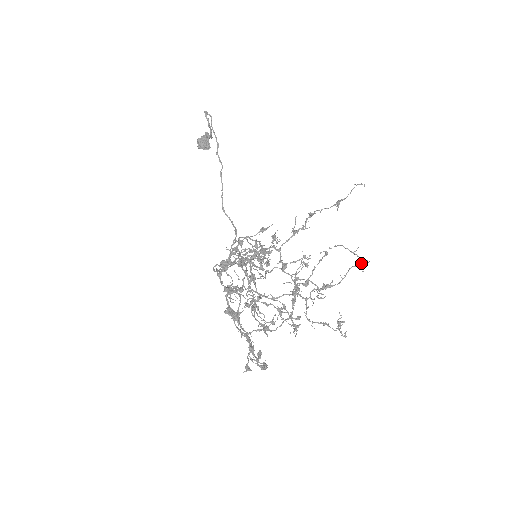
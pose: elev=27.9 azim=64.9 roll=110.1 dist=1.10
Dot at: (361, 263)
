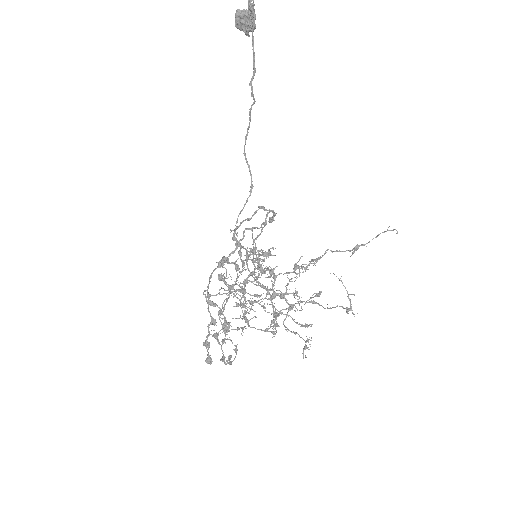
Dot at: (348, 311)
